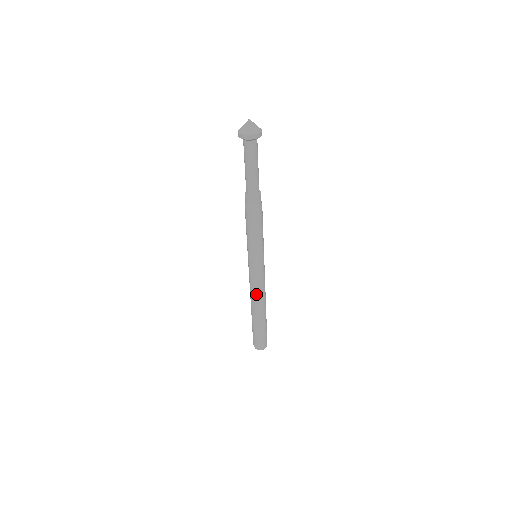
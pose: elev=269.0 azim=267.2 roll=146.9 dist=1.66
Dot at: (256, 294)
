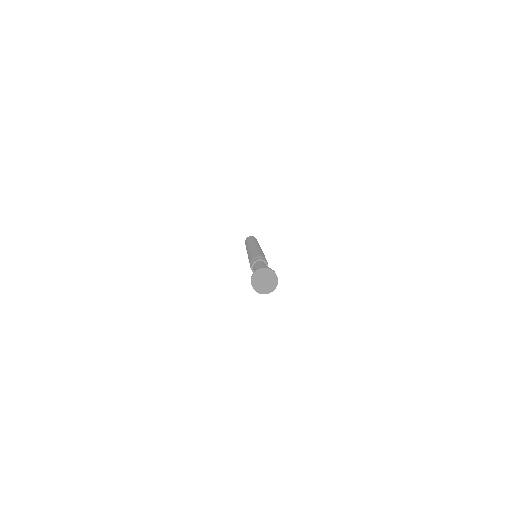
Dot at: occluded
